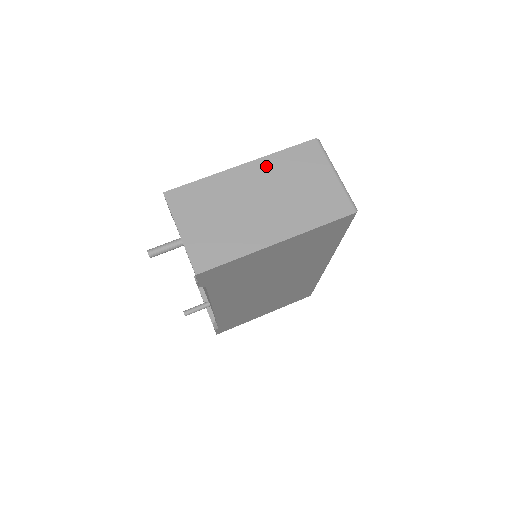
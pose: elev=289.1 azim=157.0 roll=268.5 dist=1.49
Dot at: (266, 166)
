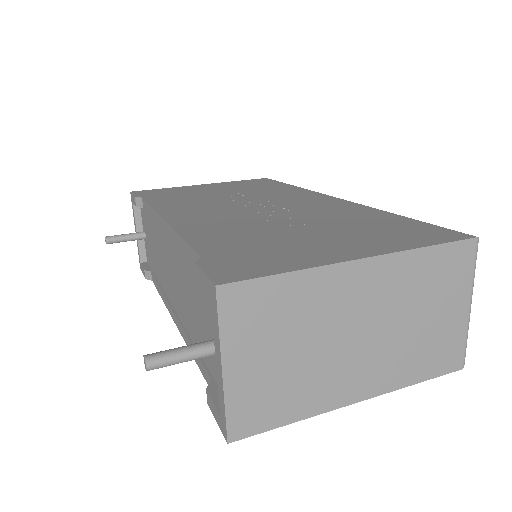
Dot at: (395, 271)
